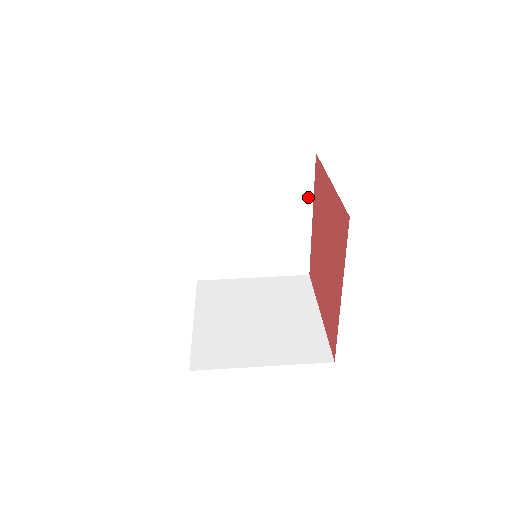
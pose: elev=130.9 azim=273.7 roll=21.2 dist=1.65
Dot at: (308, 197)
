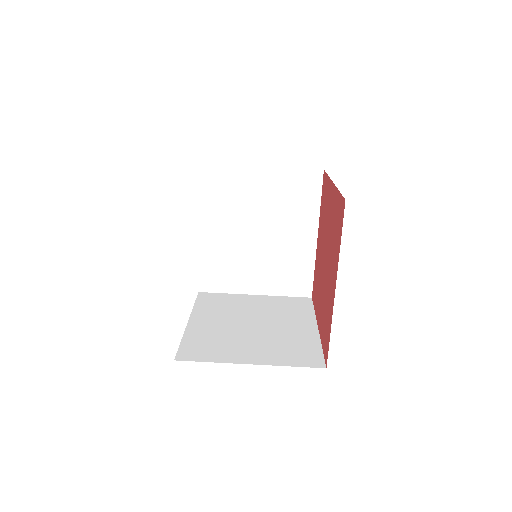
Dot at: (314, 214)
